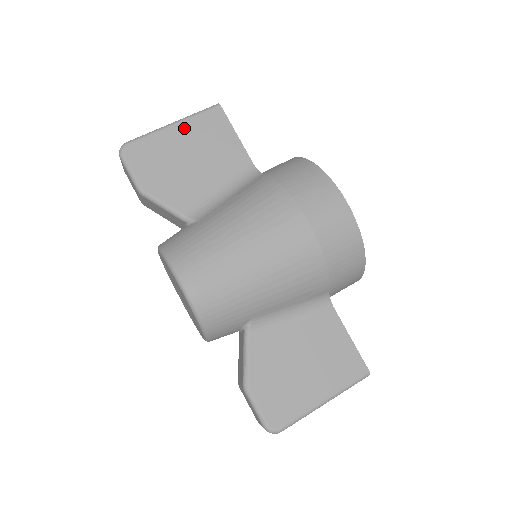
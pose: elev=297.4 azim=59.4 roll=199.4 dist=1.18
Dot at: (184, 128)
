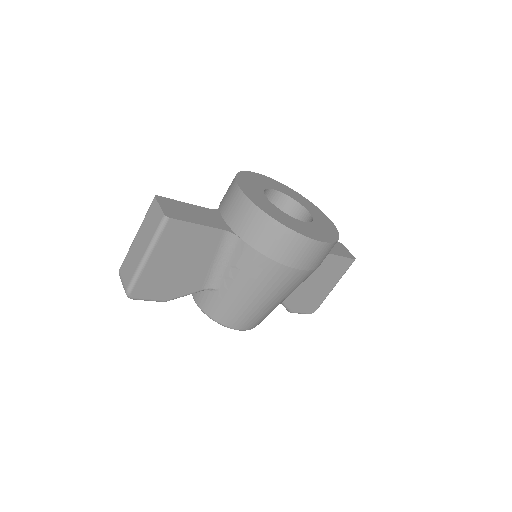
Dot at: (158, 254)
